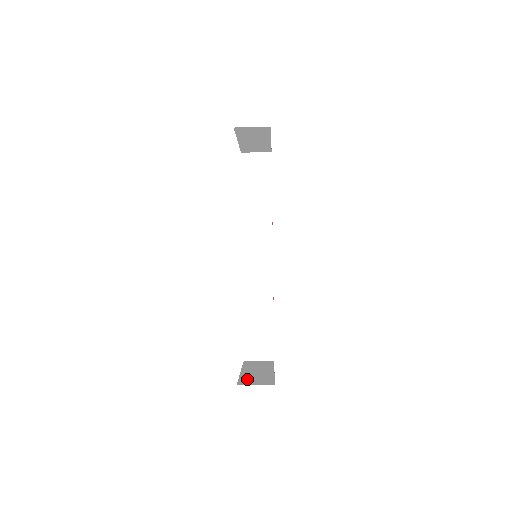
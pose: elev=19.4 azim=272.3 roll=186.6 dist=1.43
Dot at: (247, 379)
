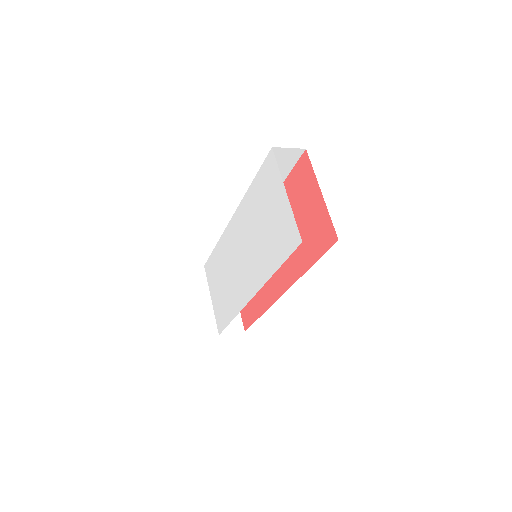
Dot at: occluded
